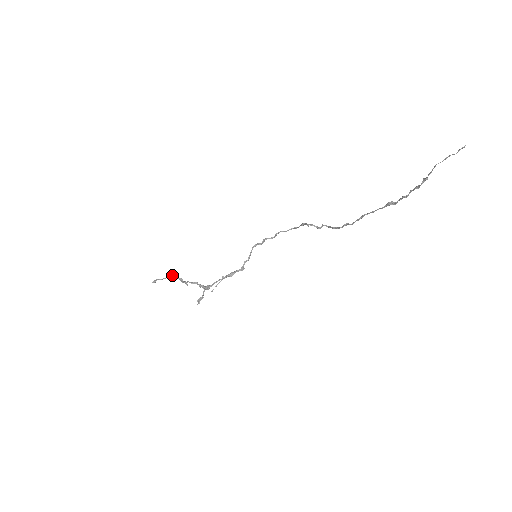
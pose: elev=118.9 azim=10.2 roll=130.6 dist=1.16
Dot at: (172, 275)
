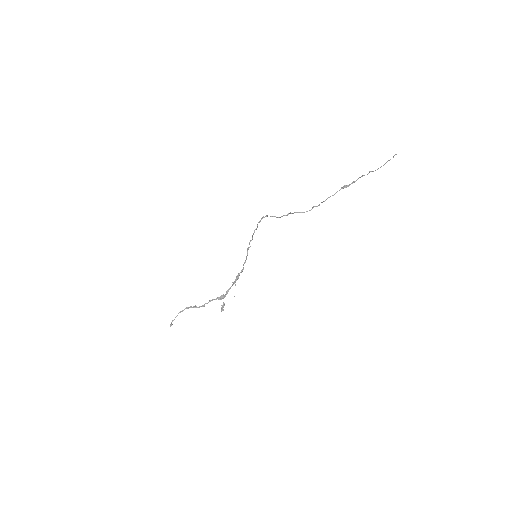
Dot at: occluded
